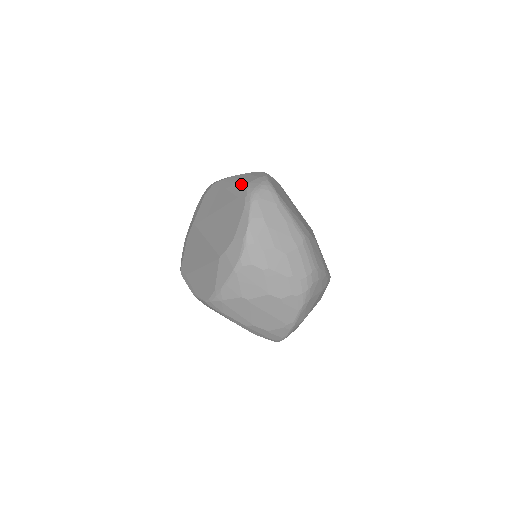
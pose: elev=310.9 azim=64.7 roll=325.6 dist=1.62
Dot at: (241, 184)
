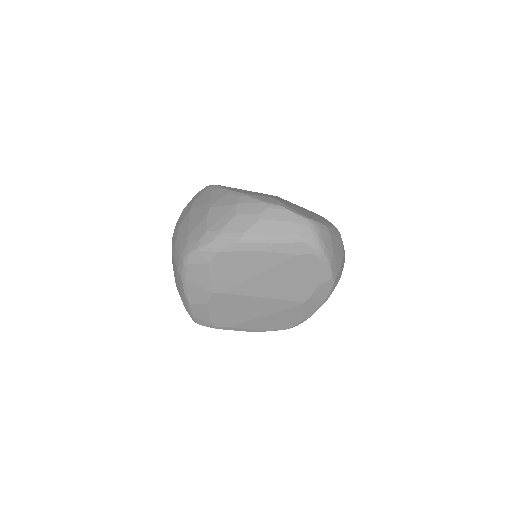
Dot at: (288, 241)
